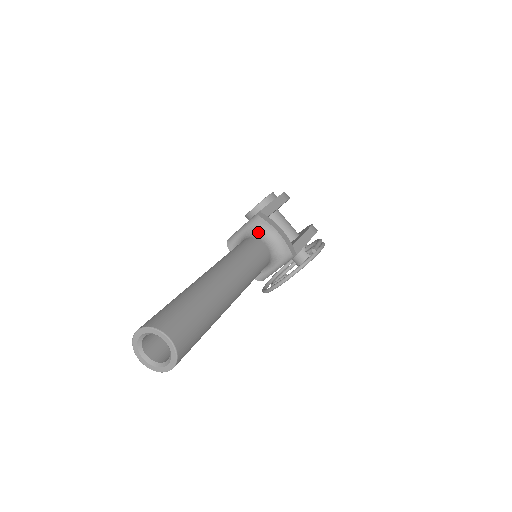
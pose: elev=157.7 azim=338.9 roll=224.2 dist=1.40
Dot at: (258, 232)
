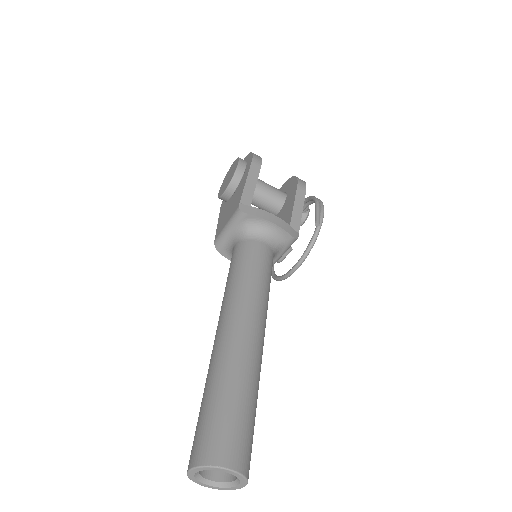
Dot at: (248, 230)
